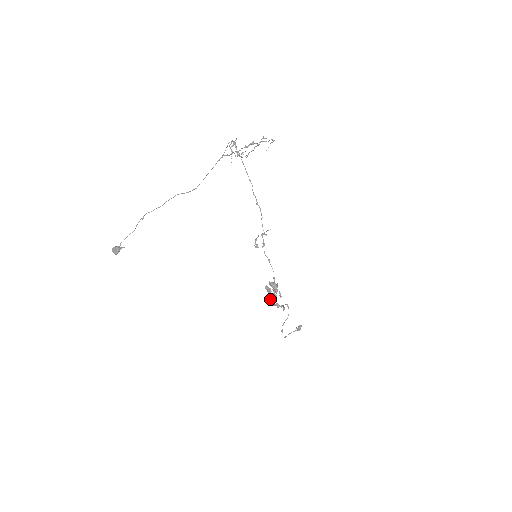
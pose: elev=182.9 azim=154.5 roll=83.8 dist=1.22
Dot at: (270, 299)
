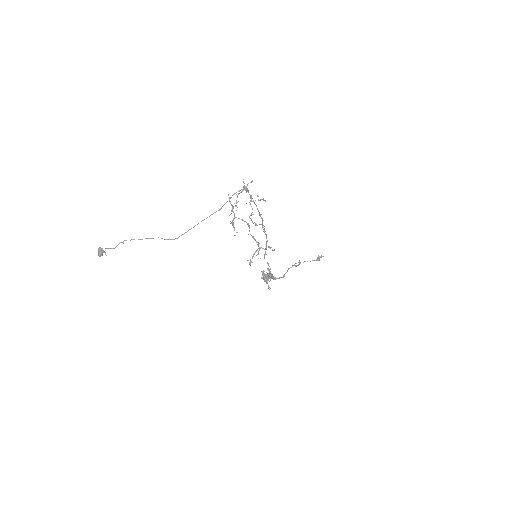
Dot at: (265, 277)
